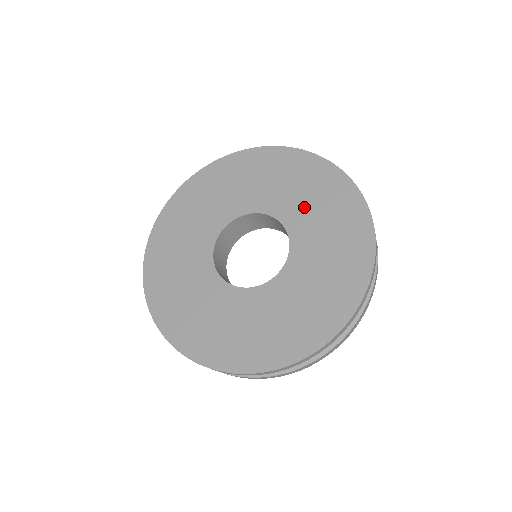
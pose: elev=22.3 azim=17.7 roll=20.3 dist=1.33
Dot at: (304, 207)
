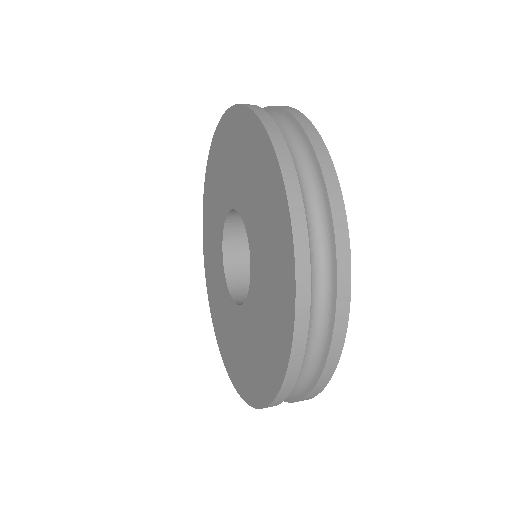
Dot at: (263, 290)
